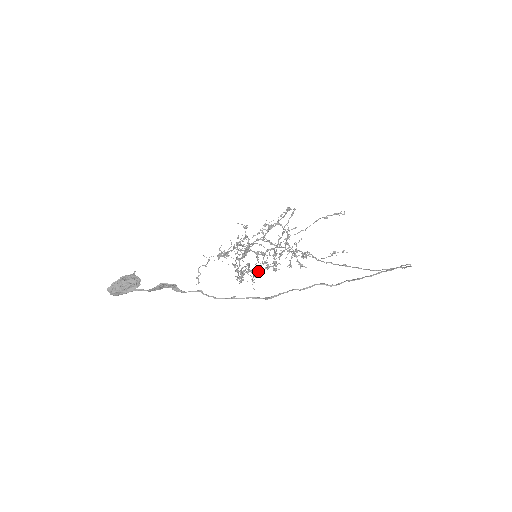
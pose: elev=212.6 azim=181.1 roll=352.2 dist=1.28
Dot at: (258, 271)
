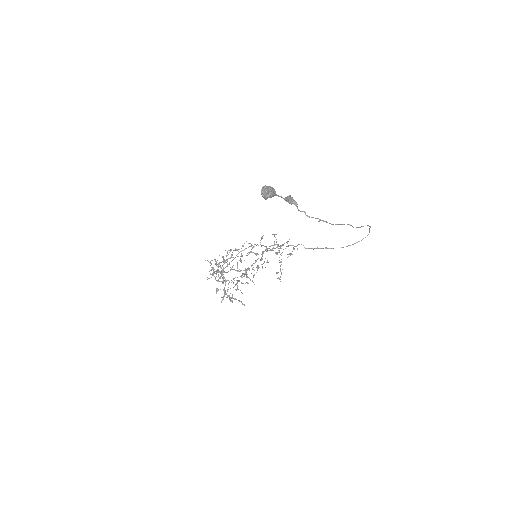
Dot at: (262, 264)
